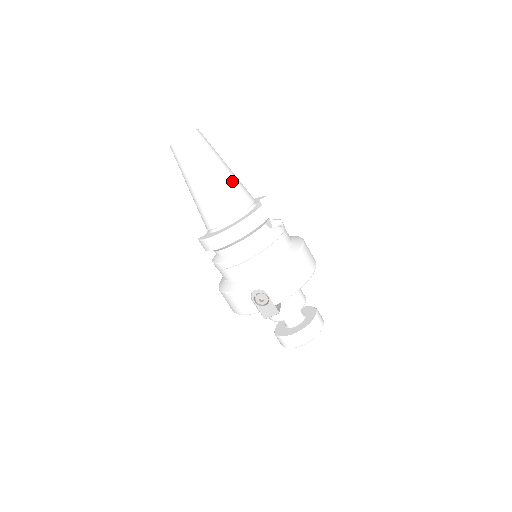
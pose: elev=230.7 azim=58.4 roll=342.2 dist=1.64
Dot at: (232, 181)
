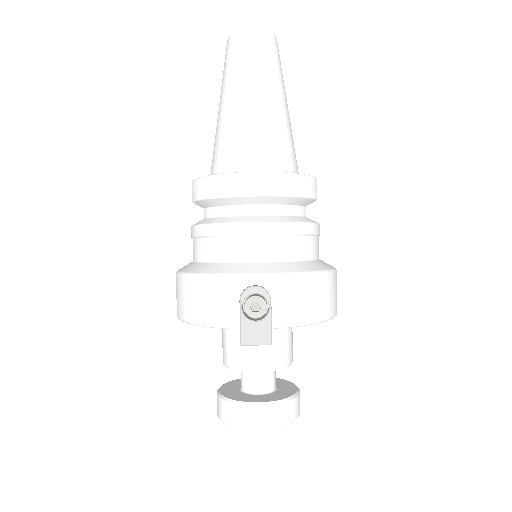
Dot at: (289, 126)
